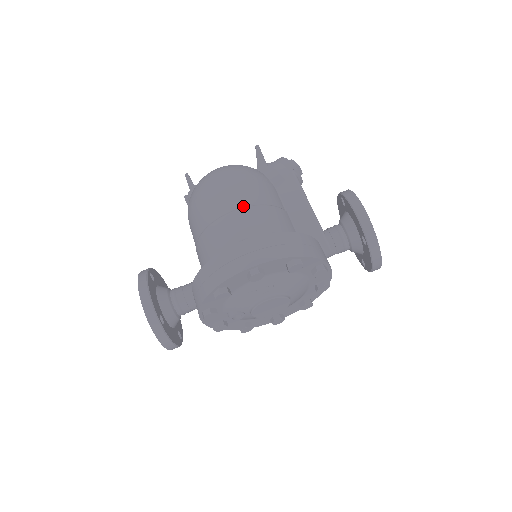
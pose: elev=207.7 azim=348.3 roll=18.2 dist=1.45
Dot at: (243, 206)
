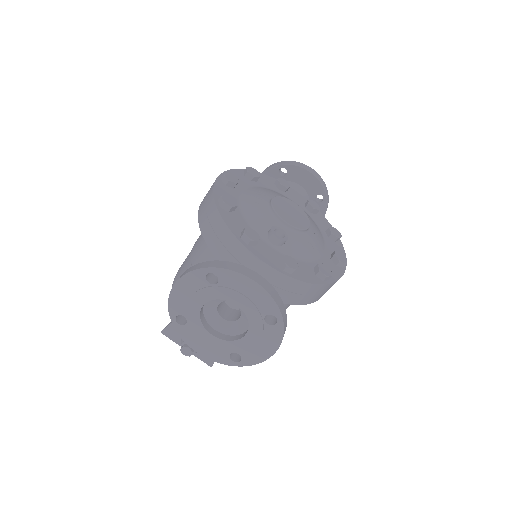
Dot at: occluded
